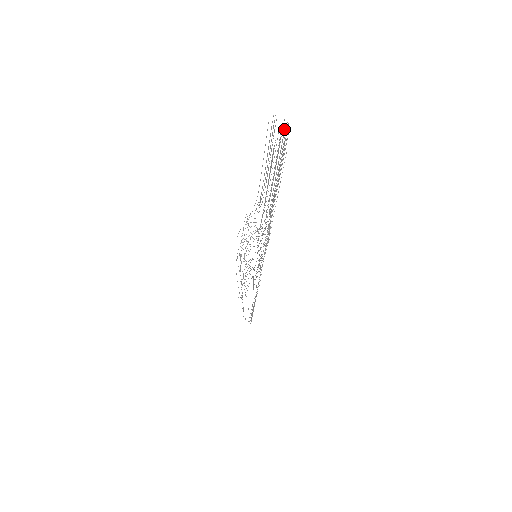
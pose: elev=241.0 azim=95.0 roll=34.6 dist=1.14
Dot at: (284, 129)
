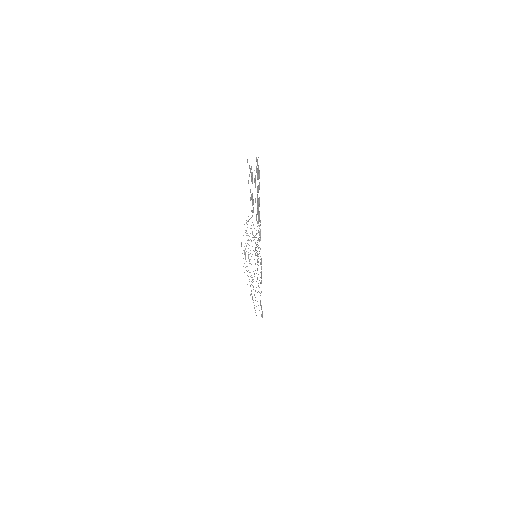
Dot at: occluded
